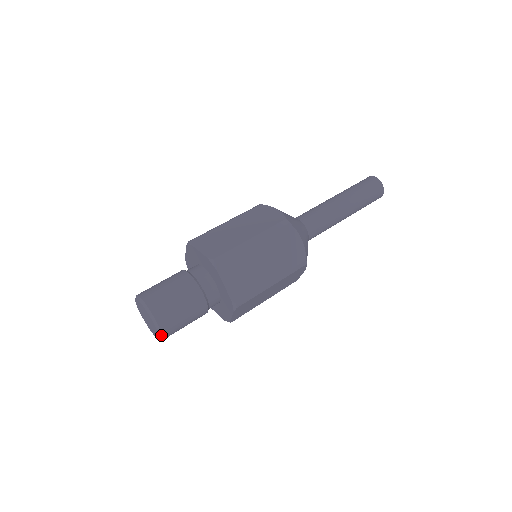
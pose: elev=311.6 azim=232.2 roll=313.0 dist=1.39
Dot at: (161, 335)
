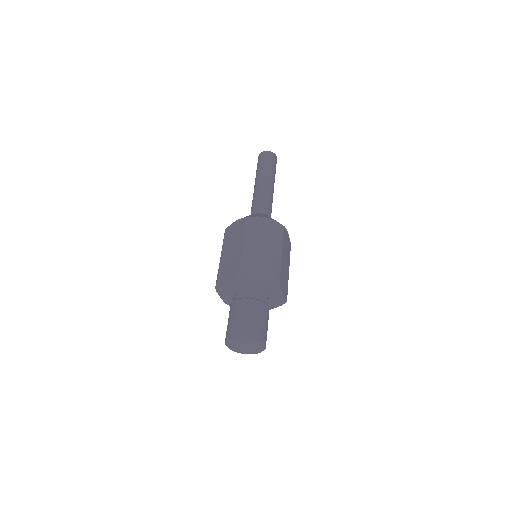
Dot at: (262, 343)
